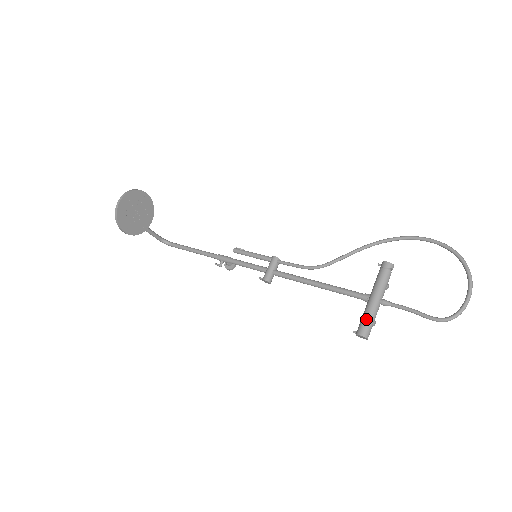
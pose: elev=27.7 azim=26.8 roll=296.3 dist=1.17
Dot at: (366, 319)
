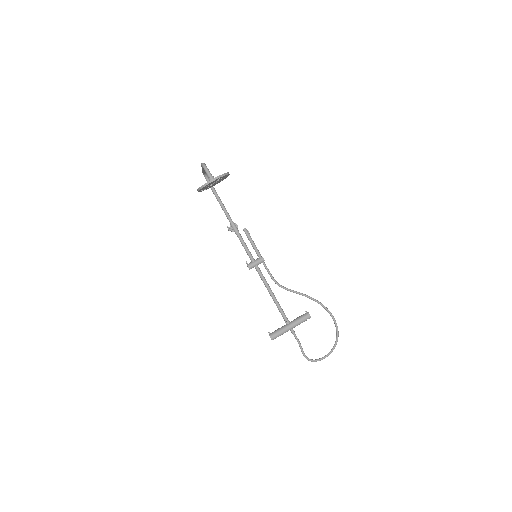
Dot at: (279, 333)
